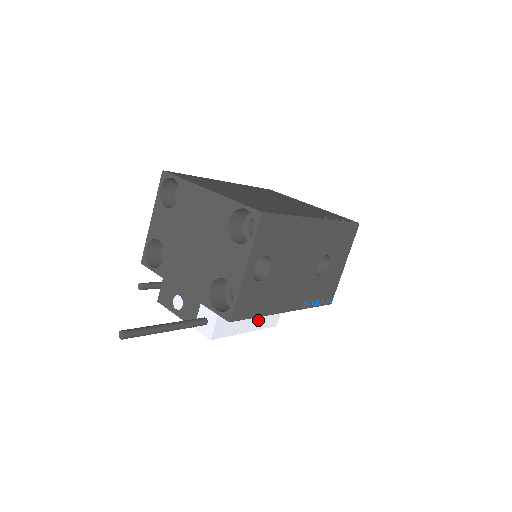
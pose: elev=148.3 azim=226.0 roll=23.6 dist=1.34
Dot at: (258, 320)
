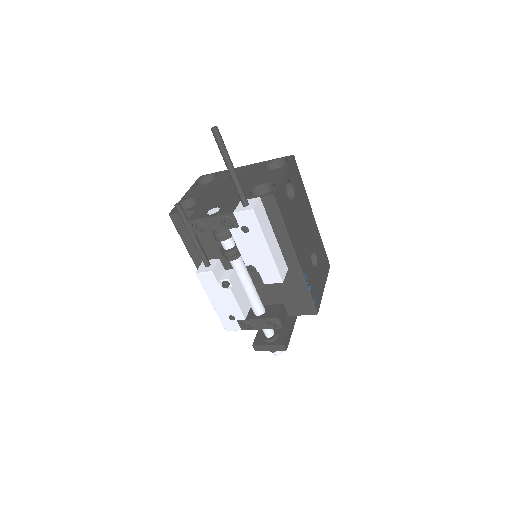
Dot at: (275, 251)
